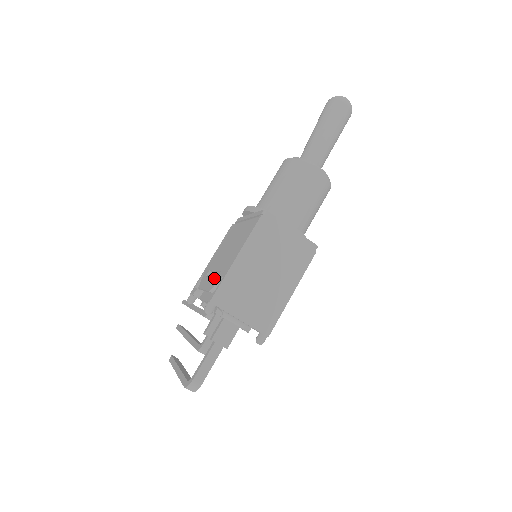
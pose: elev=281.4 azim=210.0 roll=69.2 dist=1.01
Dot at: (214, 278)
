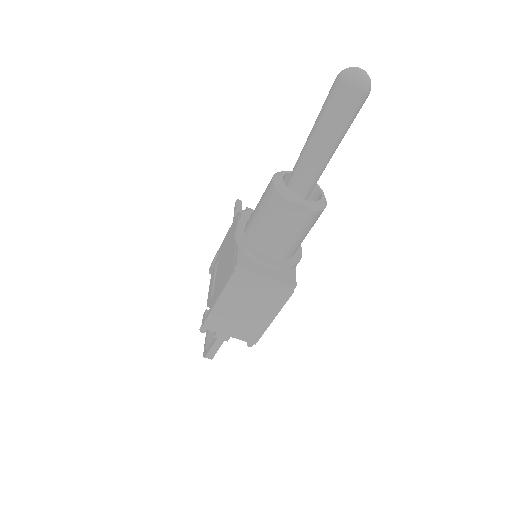
Dot at: (211, 292)
